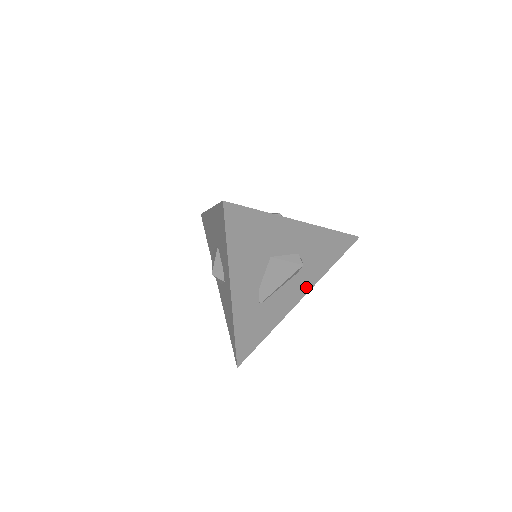
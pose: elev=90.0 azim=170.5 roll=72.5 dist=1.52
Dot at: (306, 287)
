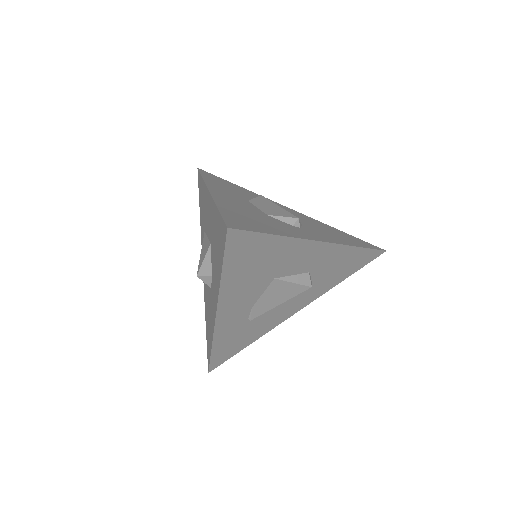
Dot at: (308, 300)
